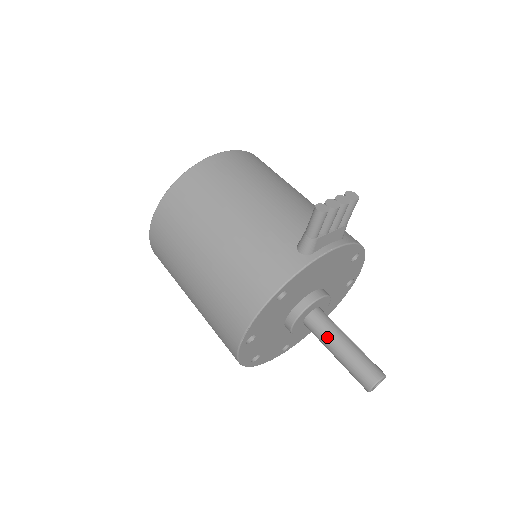
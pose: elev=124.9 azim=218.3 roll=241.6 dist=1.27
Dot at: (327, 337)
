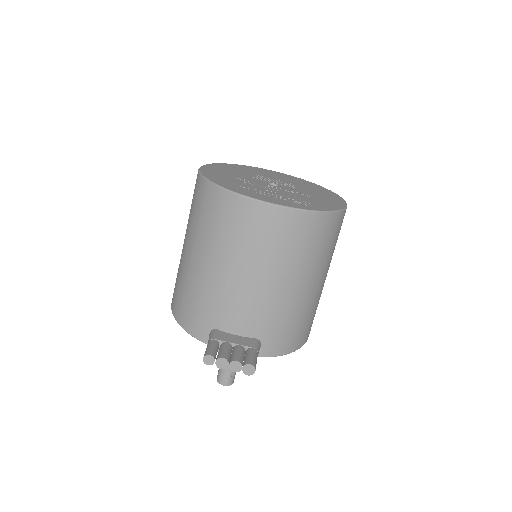
Dot at: occluded
